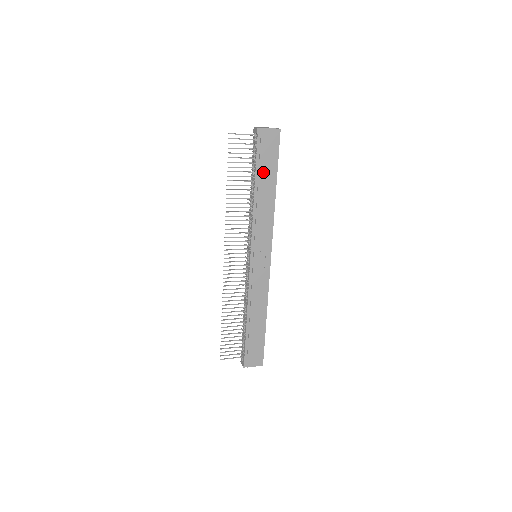
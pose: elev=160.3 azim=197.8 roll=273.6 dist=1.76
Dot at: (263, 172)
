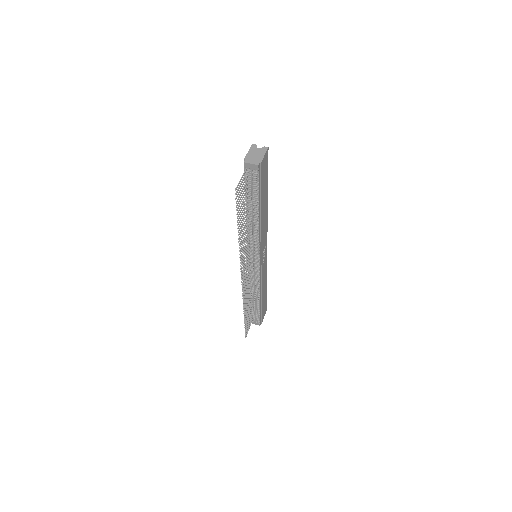
Dot at: (262, 196)
